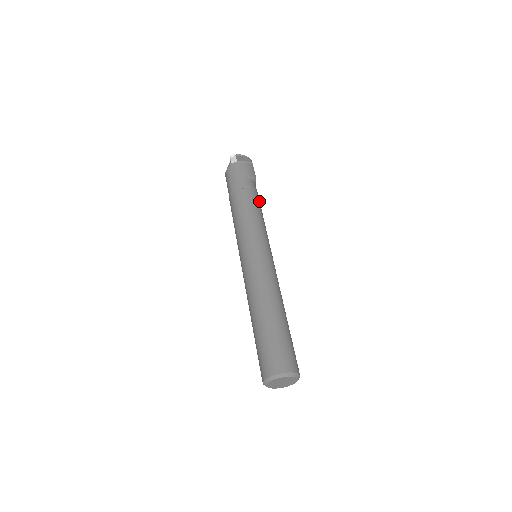
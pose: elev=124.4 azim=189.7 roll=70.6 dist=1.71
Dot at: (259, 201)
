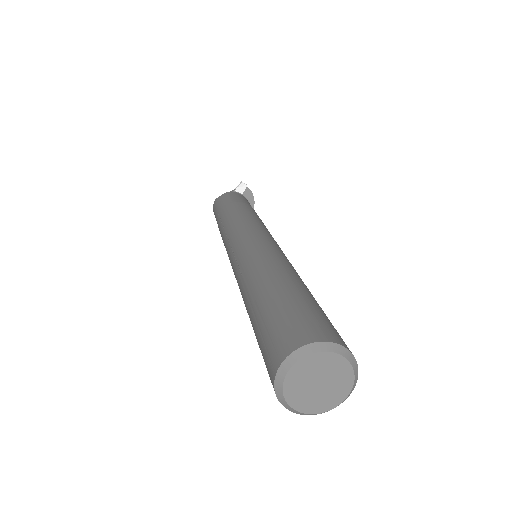
Dot at: occluded
